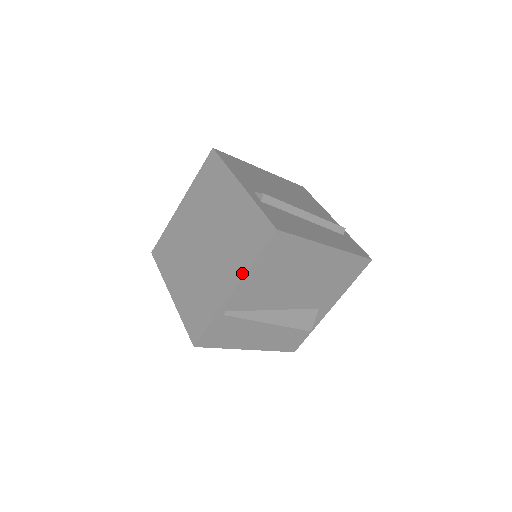
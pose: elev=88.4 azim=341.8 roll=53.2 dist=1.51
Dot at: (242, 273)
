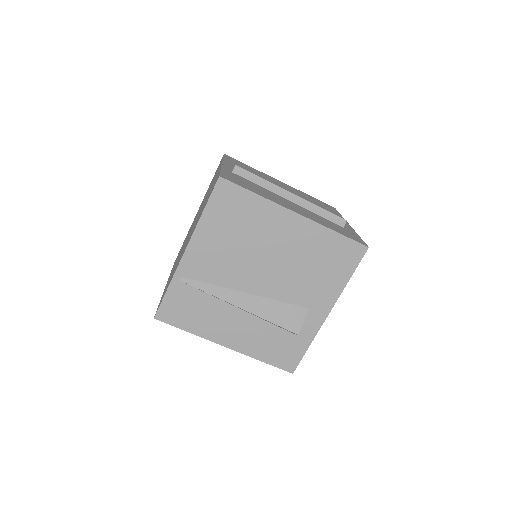
Dot at: (194, 230)
